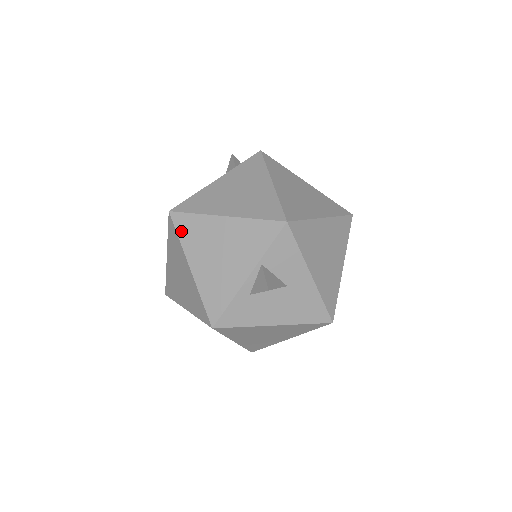
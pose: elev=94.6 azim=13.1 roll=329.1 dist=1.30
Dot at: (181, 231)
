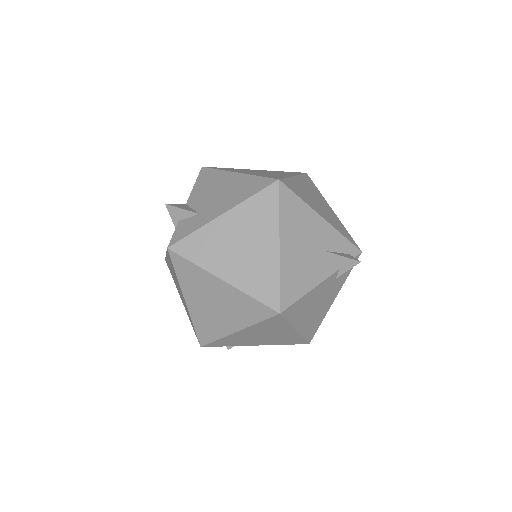
Dot at: occluded
